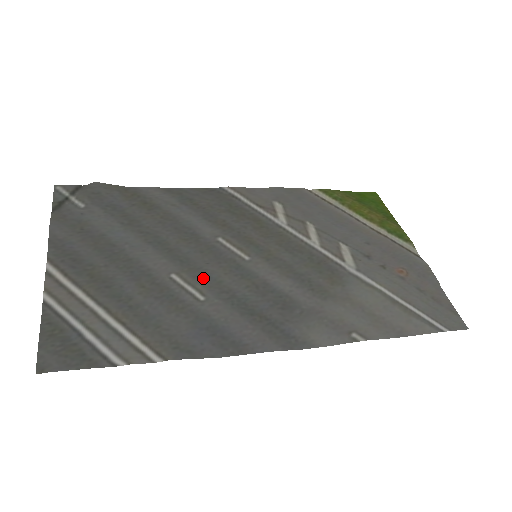
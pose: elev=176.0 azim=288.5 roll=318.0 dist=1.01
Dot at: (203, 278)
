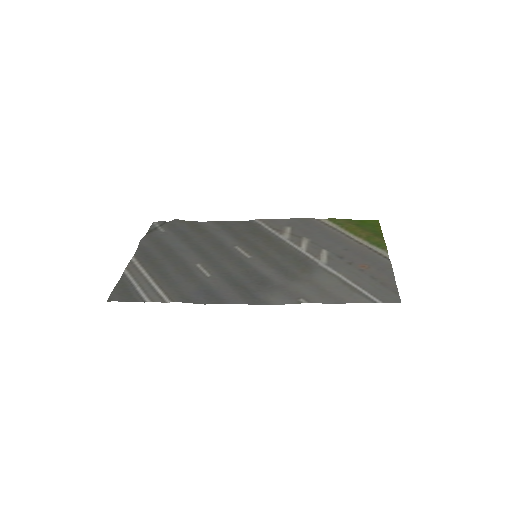
Dot at: (215, 266)
